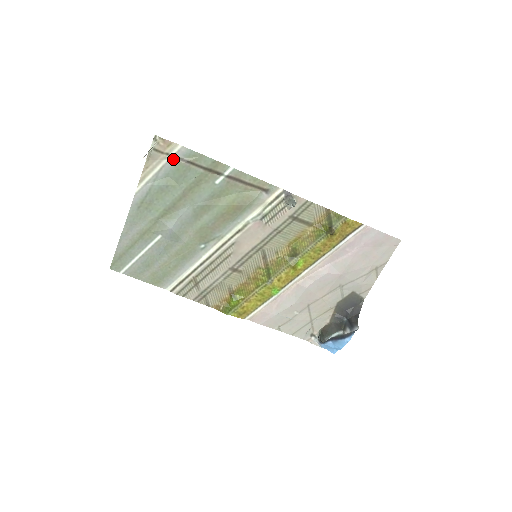
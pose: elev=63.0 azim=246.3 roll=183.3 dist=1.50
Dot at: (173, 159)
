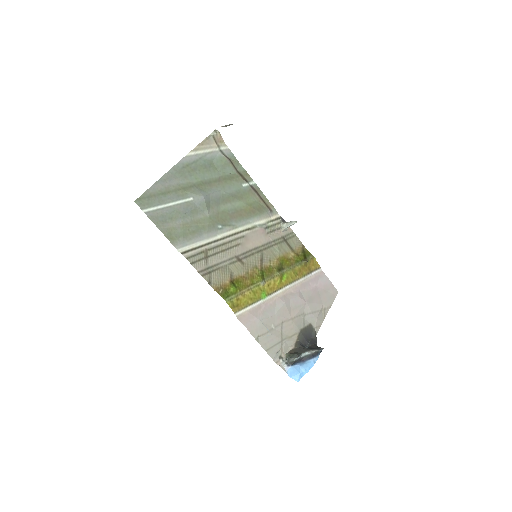
Dot at: (220, 152)
